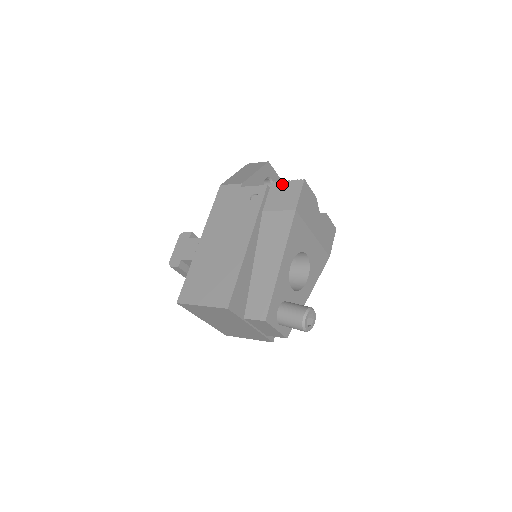
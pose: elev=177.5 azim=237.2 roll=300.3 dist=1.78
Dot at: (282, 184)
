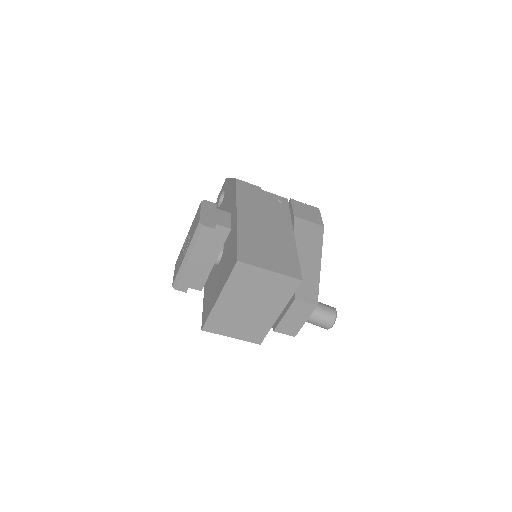
Dot at: (302, 204)
